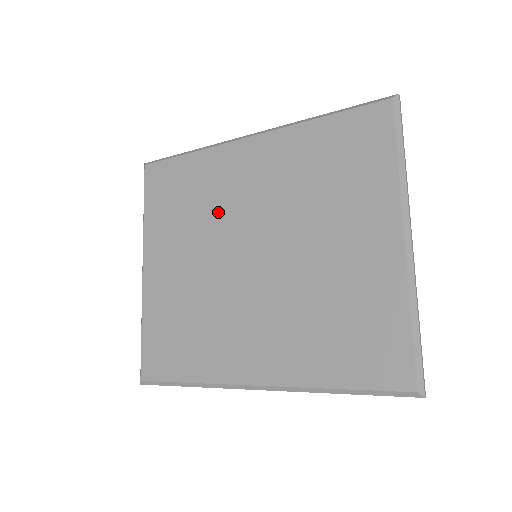
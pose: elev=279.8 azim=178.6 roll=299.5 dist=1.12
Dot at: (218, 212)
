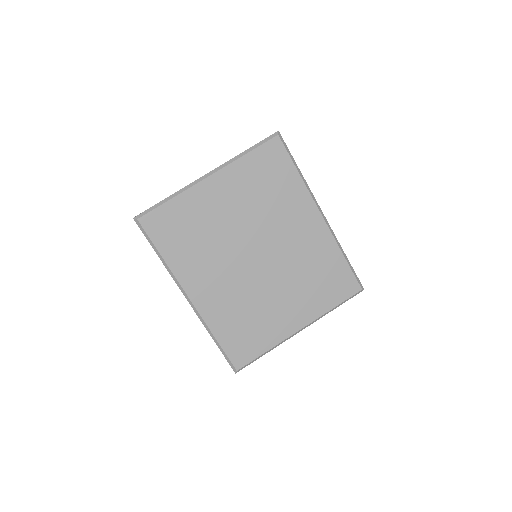
Dot at: (271, 218)
